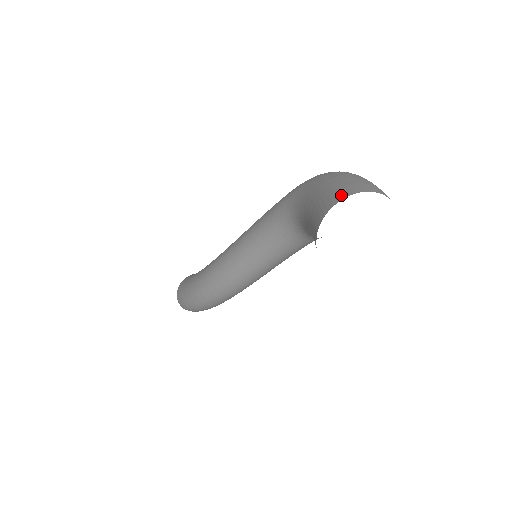
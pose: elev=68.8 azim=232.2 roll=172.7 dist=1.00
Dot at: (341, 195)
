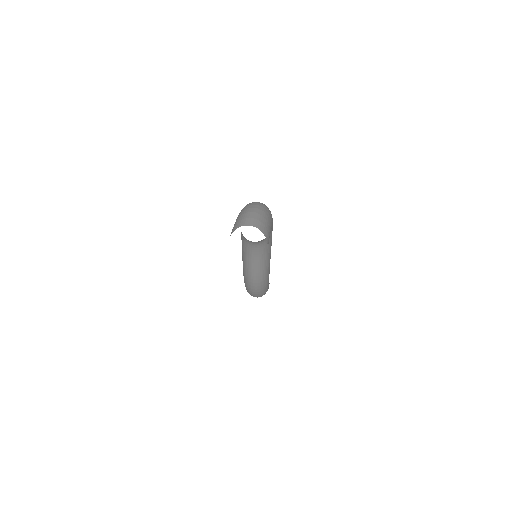
Dot at: occluded
